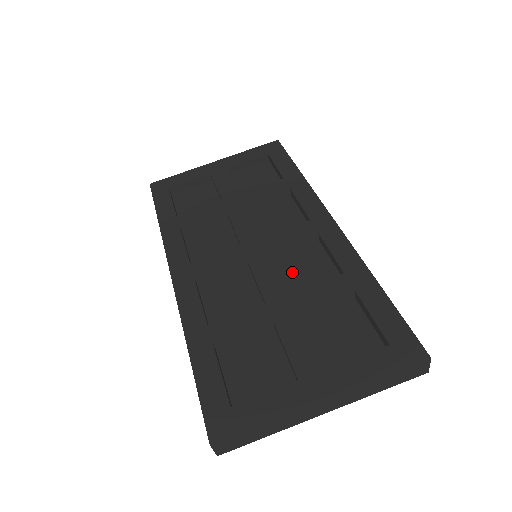
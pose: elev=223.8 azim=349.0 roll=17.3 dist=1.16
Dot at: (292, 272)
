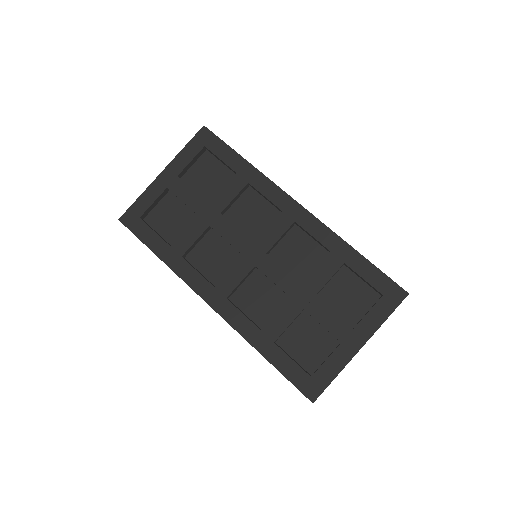
Dot at: (291, 260)
